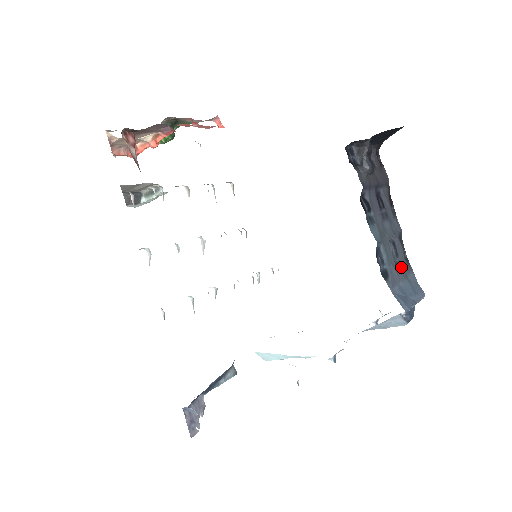
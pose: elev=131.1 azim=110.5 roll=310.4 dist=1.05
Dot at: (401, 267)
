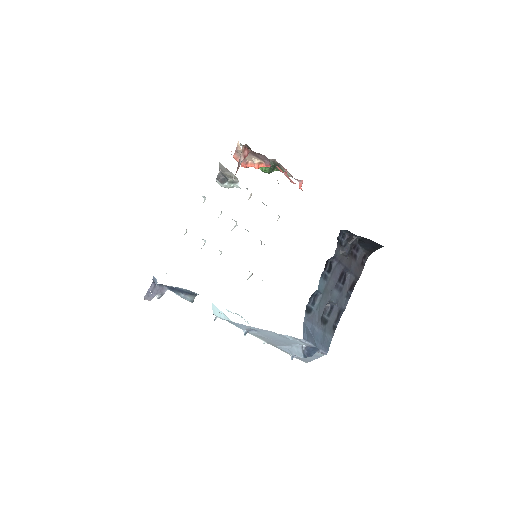
Dot at: (325, 323)
